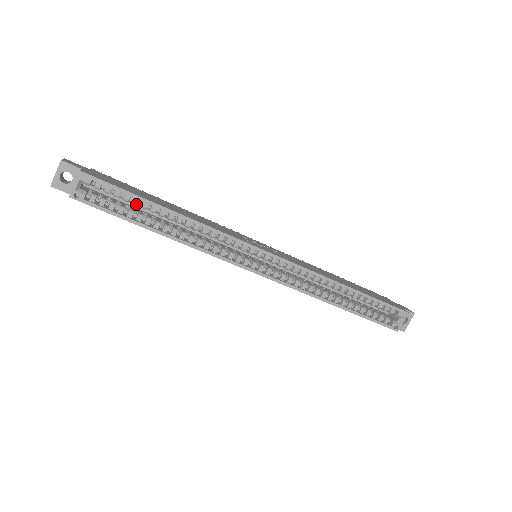
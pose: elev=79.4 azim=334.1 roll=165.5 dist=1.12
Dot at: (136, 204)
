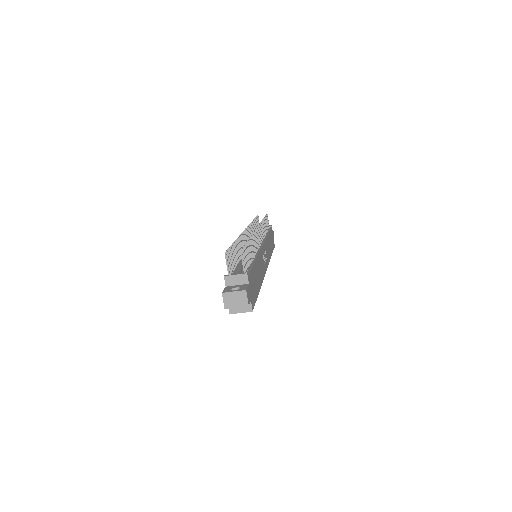
Dot at: occluded
